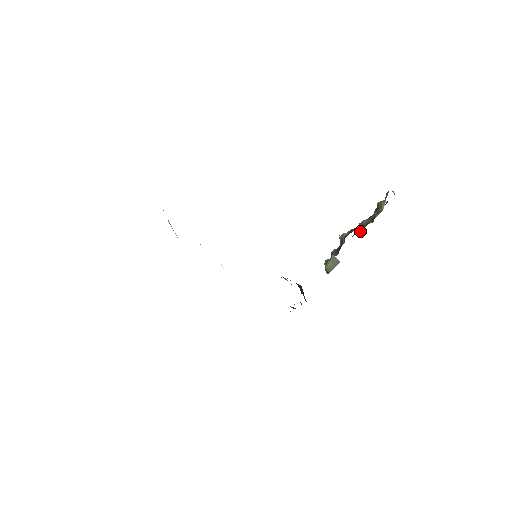
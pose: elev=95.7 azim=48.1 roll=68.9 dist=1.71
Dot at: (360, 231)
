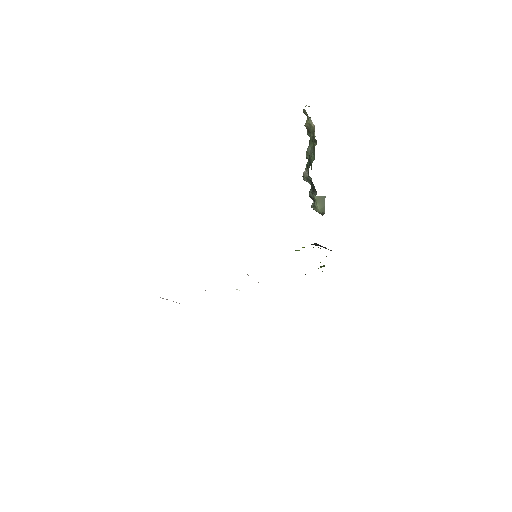
Dot at: (314, 159)
